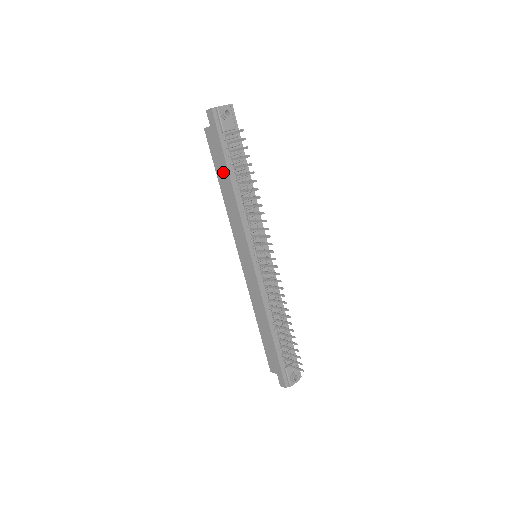
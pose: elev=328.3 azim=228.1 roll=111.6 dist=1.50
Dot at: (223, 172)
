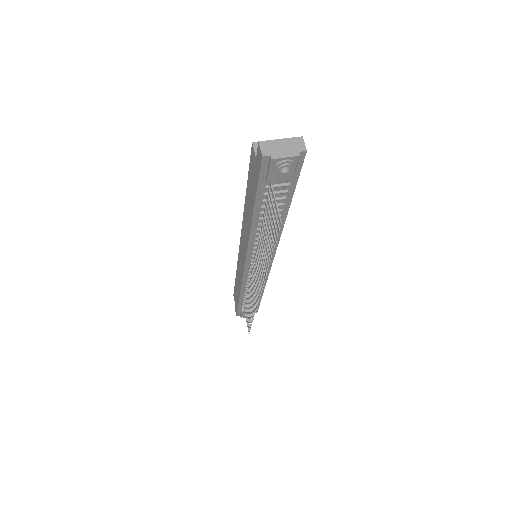
Dot at: (250, 200)
